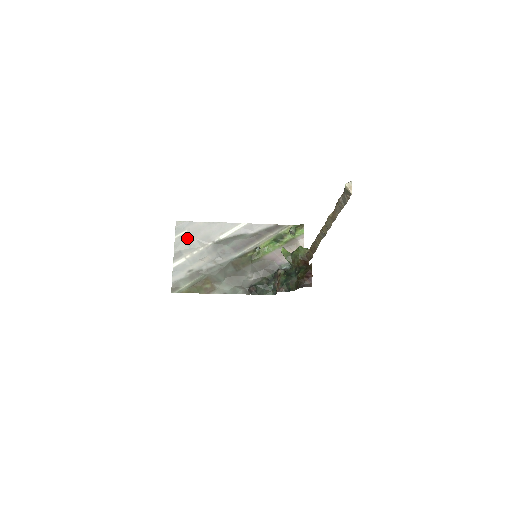
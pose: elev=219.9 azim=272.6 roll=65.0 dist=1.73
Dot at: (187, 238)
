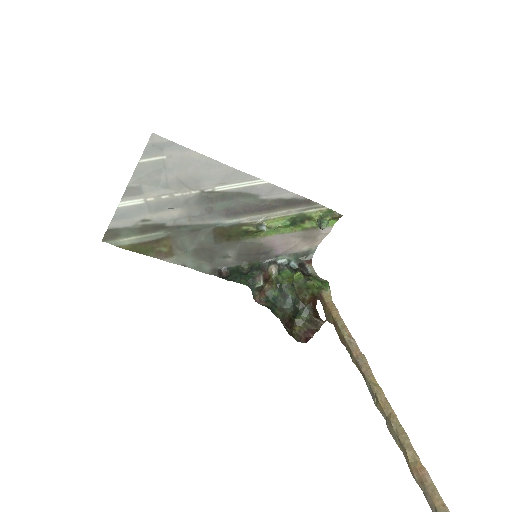
Dot at: (161, 169)
